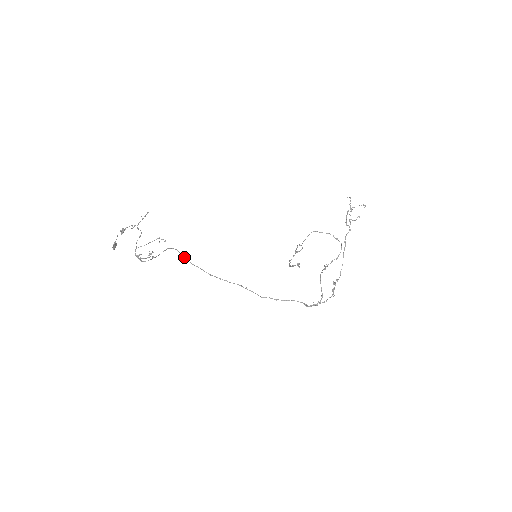
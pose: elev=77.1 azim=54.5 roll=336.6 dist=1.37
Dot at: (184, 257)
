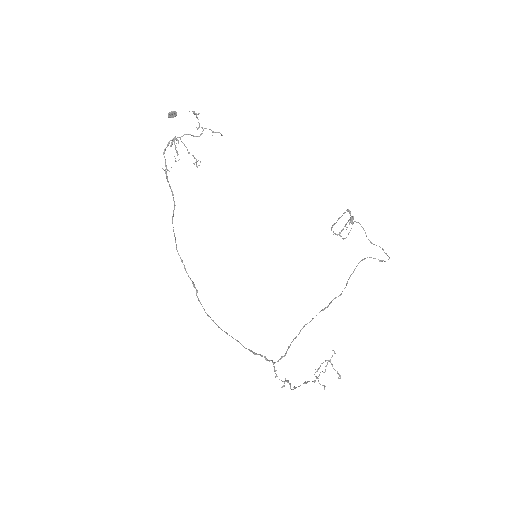
Dot at: occluded
